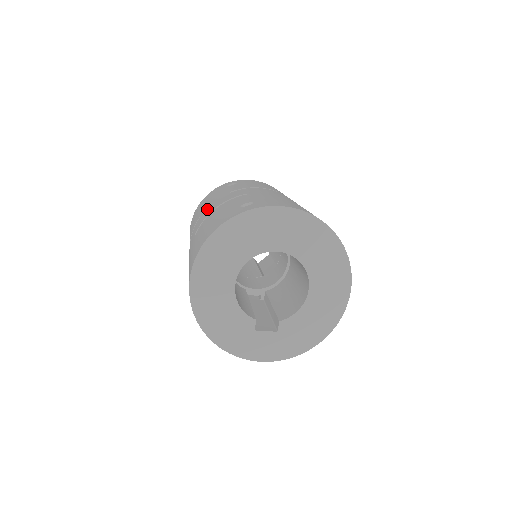
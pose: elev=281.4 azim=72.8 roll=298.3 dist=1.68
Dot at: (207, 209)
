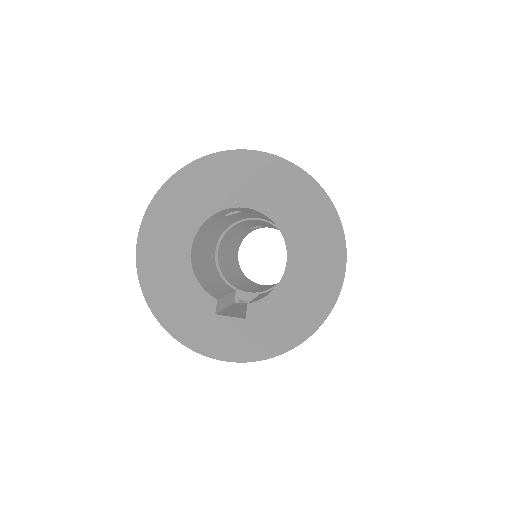
Dot at: occluded
